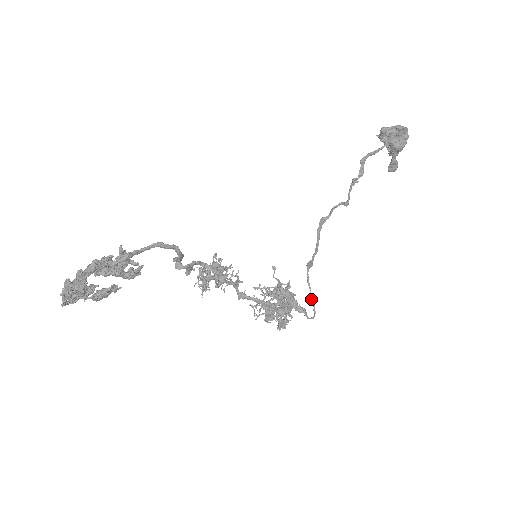
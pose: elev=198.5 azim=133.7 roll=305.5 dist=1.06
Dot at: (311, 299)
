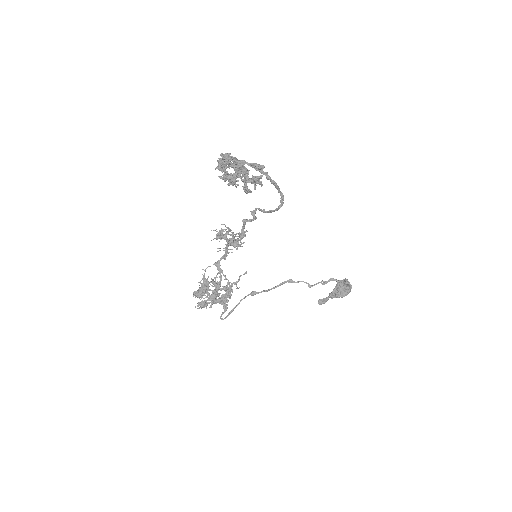
Dot at: (232, 310)
